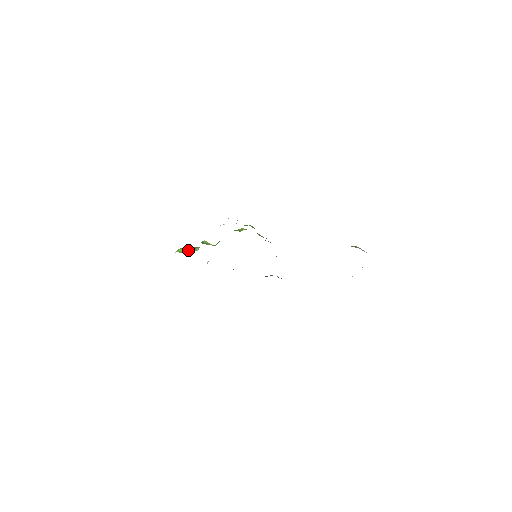
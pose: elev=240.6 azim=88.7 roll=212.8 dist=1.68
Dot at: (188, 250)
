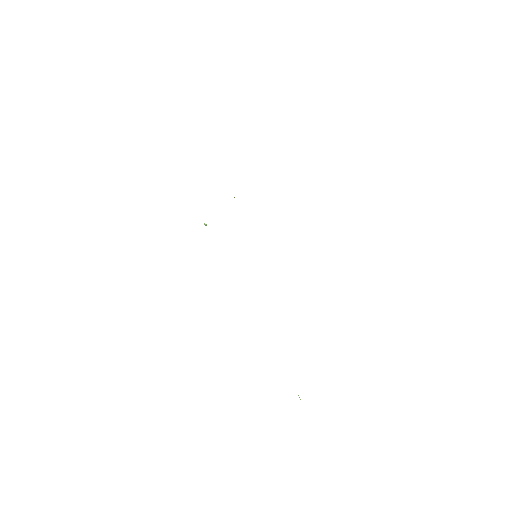
Dot at: occluded
